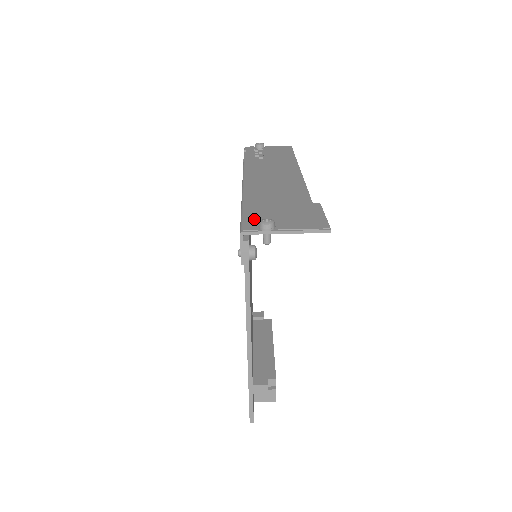
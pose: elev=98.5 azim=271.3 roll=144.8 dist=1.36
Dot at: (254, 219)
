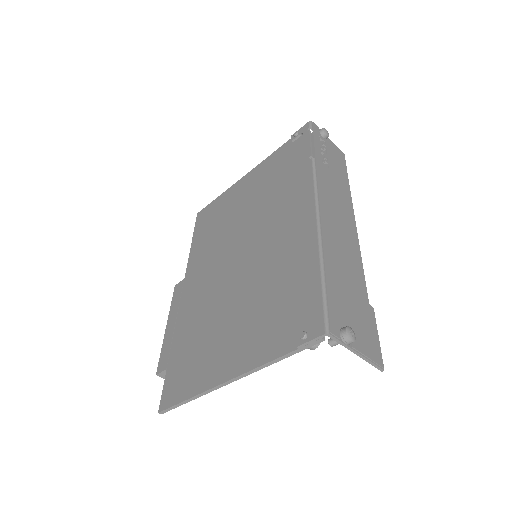
Dot at: (336, 312)
